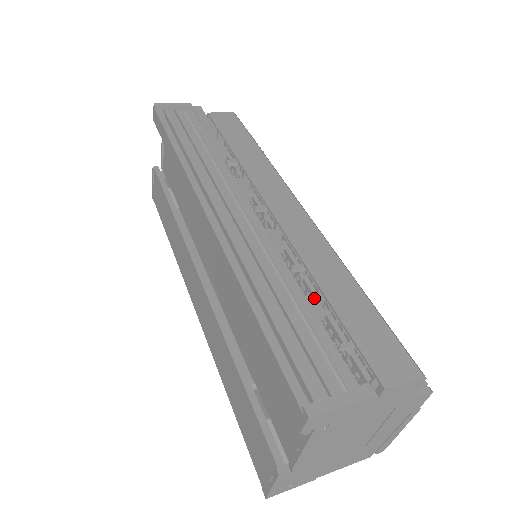
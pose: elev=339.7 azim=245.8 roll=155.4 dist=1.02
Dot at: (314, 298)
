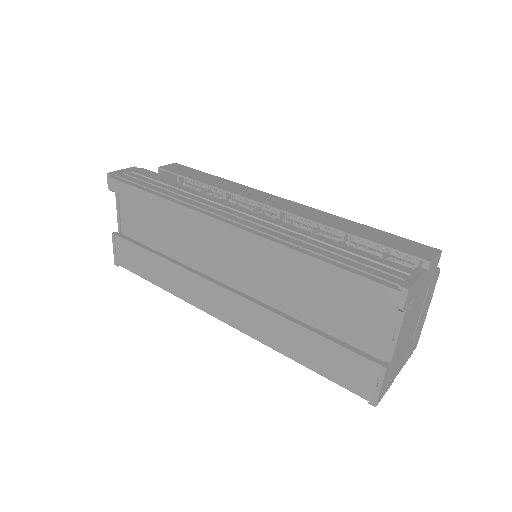
Dot at: (342, 242)
